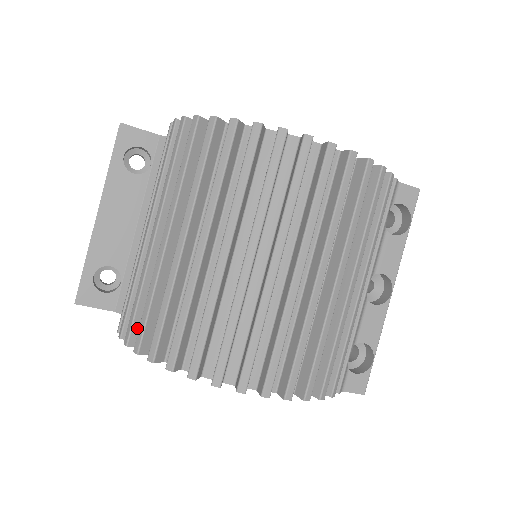
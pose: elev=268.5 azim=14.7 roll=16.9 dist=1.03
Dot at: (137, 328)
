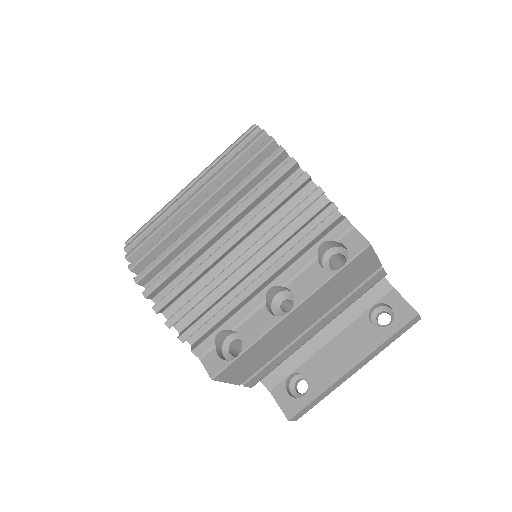
Dot at: occluded
